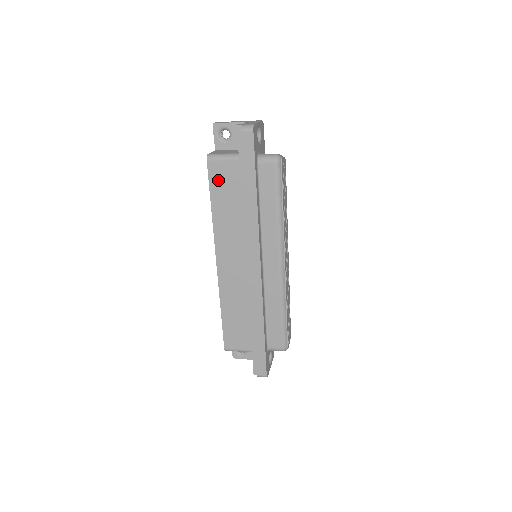
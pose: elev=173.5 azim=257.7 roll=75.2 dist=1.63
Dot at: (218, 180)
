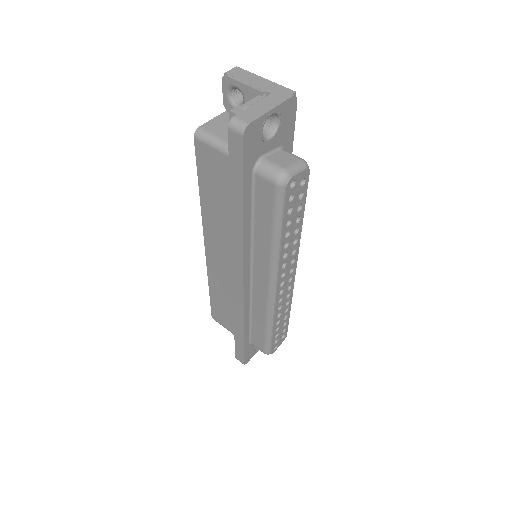
Dot at: (206, 167)
